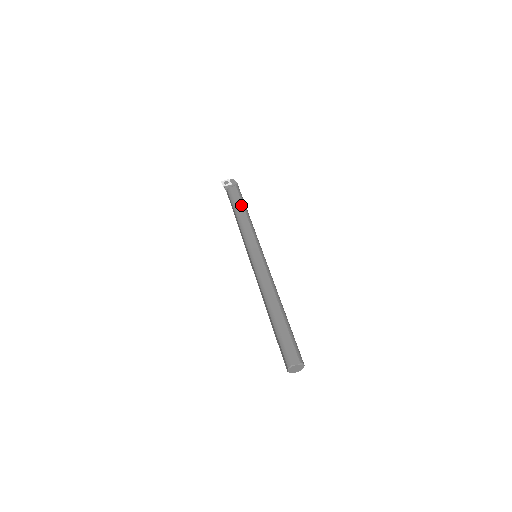
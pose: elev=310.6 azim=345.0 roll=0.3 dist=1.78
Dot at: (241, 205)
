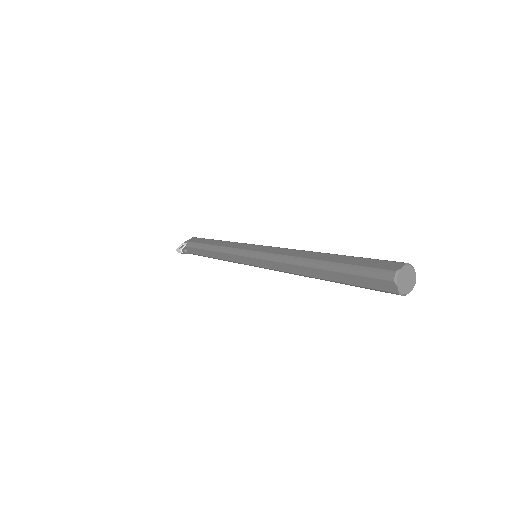
Dot at: (208, 240)
